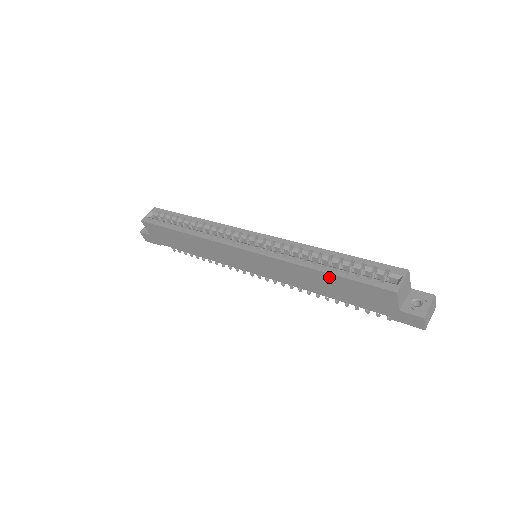
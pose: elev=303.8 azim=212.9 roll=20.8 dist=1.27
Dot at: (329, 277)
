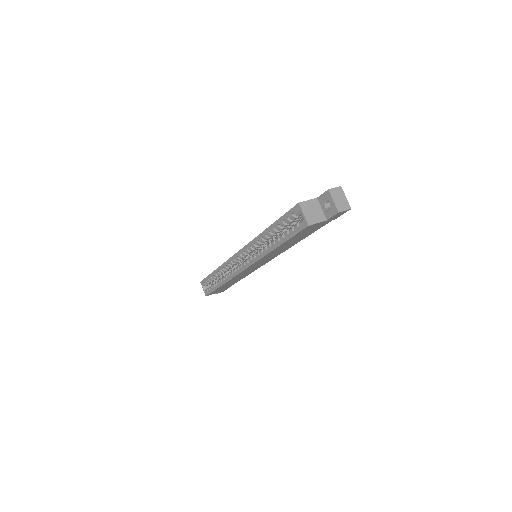
Dot at: (283, 245)
